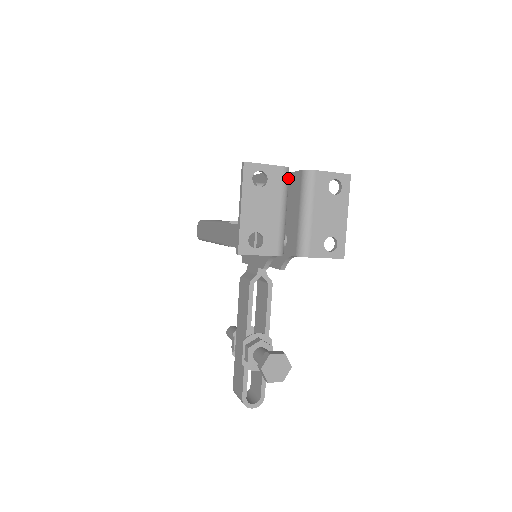
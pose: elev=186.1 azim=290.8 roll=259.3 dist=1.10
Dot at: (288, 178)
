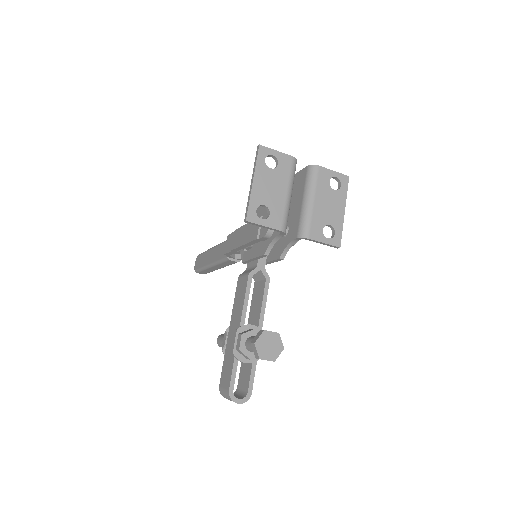
Dot at: (295, 168)
